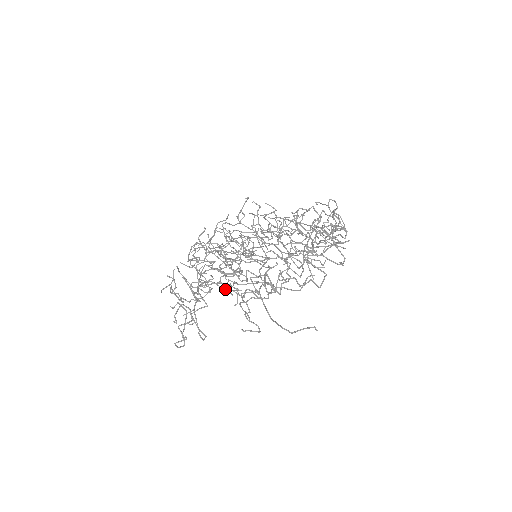
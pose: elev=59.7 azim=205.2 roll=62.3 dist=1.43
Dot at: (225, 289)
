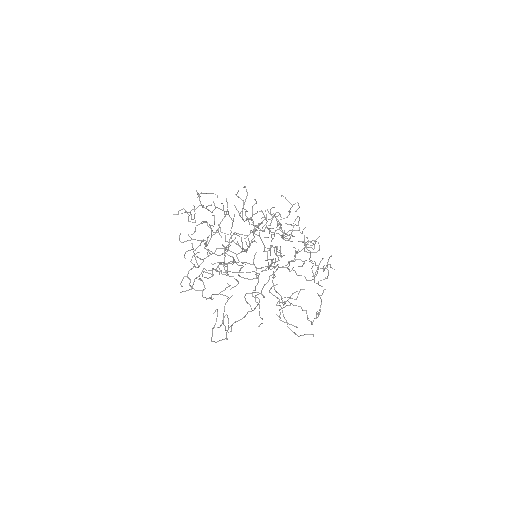
Dot at: occluded
